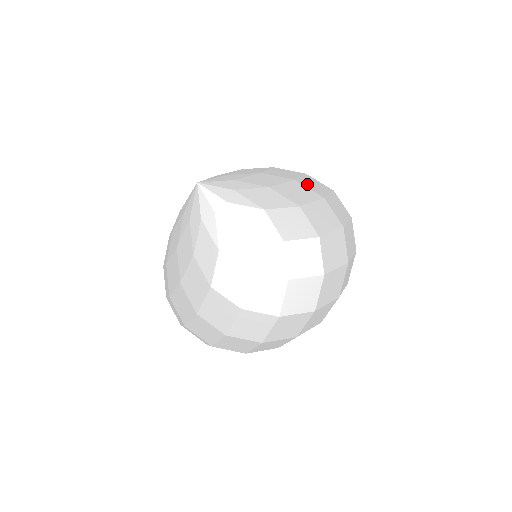
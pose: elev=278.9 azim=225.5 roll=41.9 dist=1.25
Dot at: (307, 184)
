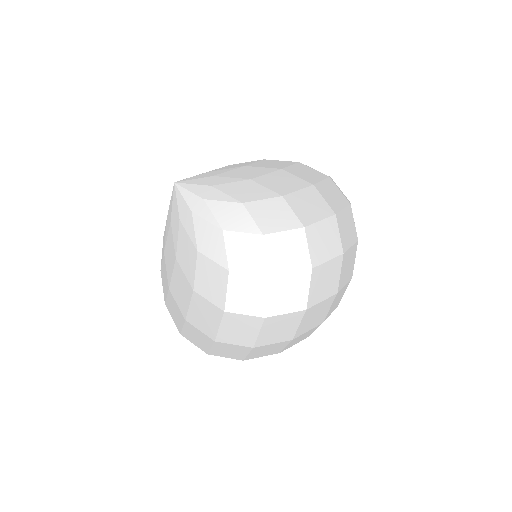
Dot at: (296, 172)
